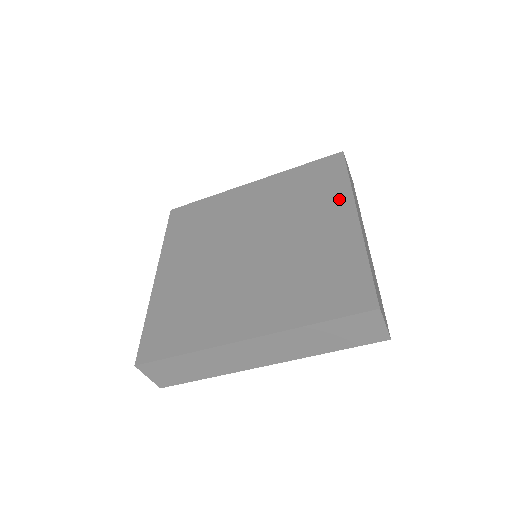
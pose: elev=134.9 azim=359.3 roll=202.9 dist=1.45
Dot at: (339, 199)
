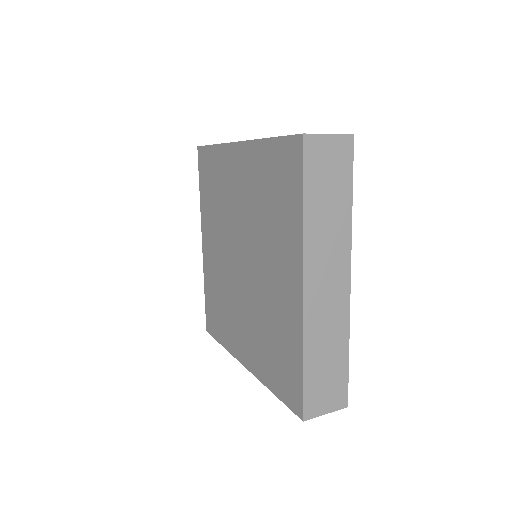
Dot at: (292, 244)
